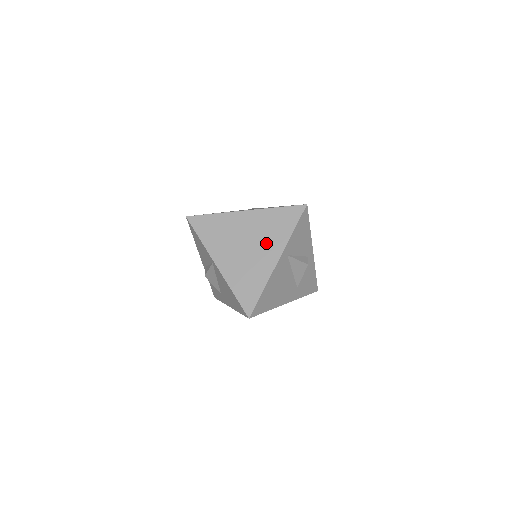
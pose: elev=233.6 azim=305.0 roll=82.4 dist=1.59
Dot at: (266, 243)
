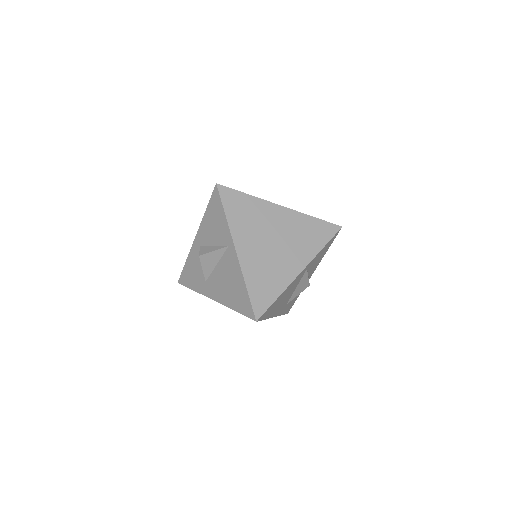
Dot at: (294, 248)
